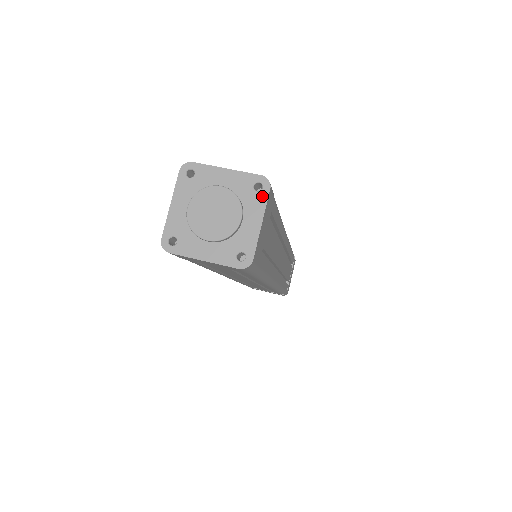
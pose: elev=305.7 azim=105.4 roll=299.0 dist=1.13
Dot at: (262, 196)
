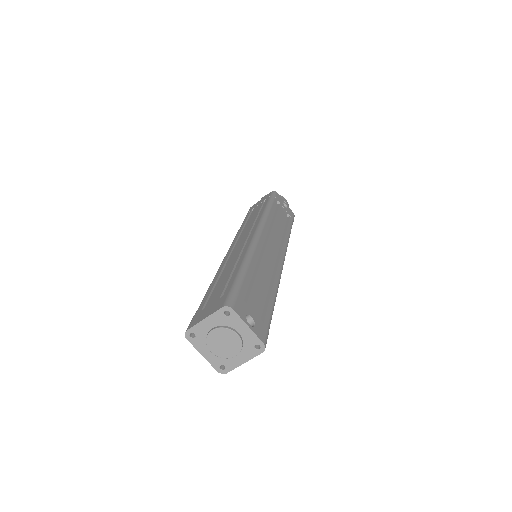
Dot at: (256, 352)
